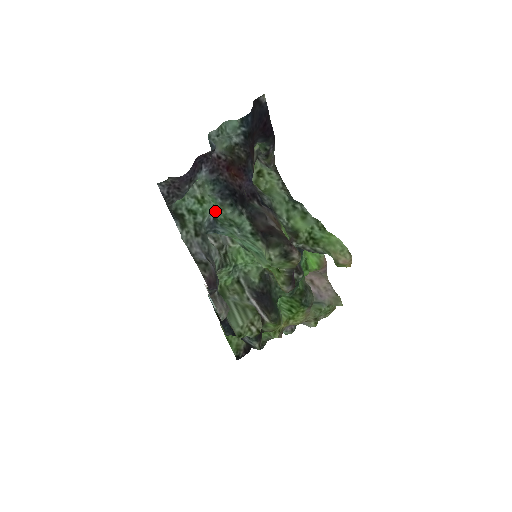
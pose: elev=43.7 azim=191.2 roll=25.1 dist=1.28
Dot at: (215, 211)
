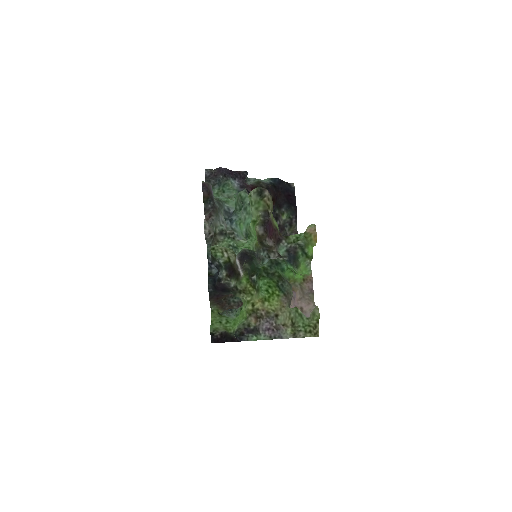
Dot at: occluded
